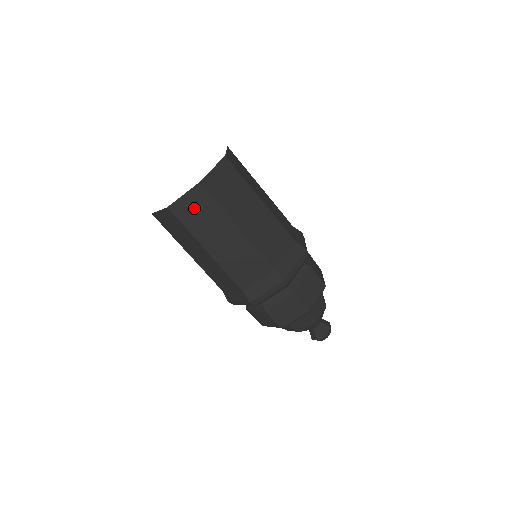
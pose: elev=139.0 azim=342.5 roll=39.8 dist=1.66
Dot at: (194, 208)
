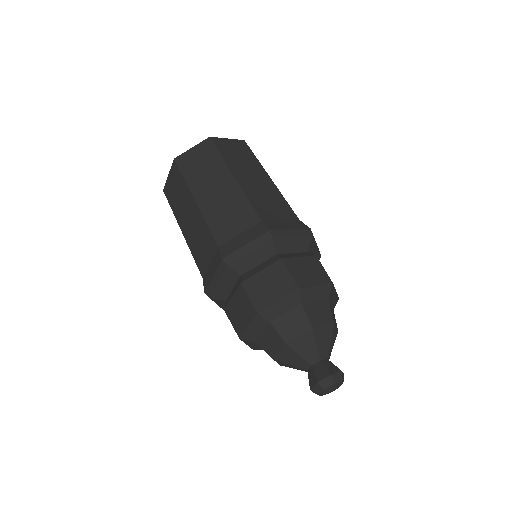
Dot at: (174, 186)
